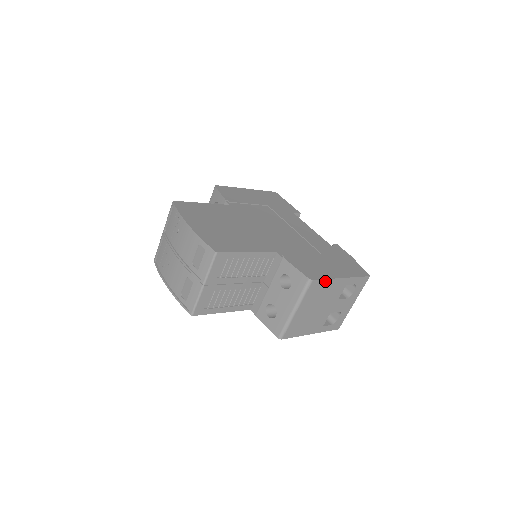
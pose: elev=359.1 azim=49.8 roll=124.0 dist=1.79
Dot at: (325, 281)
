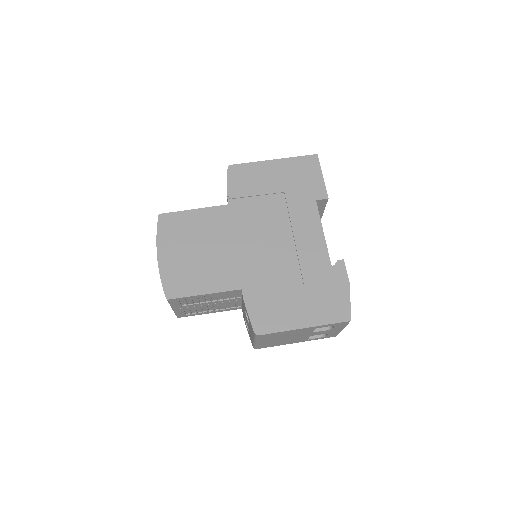
Dot at: (278, 332)
